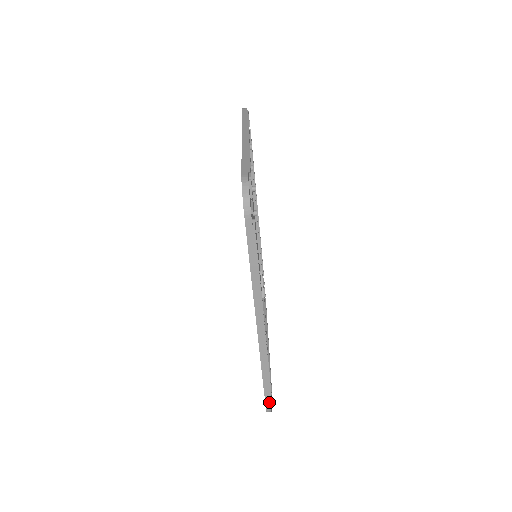
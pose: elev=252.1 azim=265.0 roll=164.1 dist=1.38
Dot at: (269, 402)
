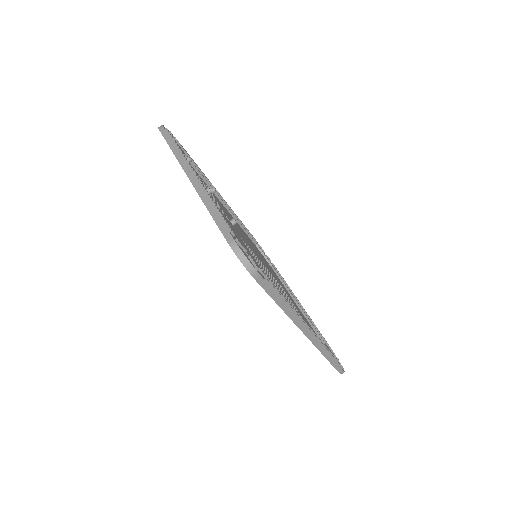
Dot at: (340, 369)
